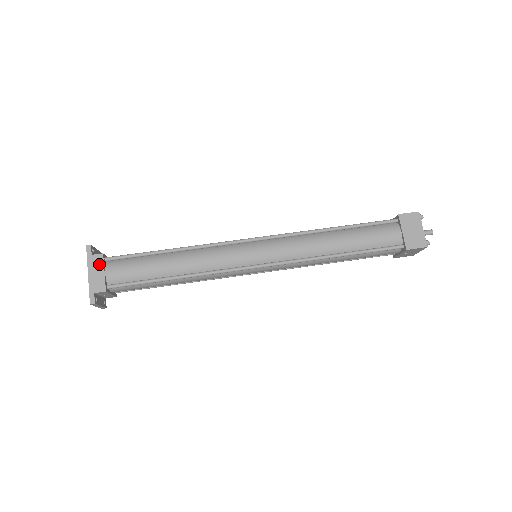
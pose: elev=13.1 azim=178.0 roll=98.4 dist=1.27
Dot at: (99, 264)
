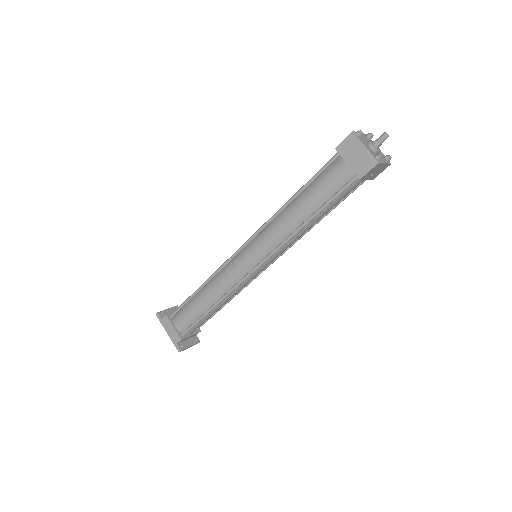
Dot at: (168, 323)
